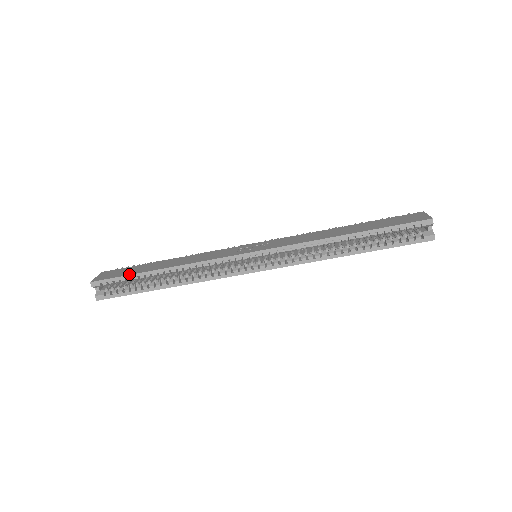
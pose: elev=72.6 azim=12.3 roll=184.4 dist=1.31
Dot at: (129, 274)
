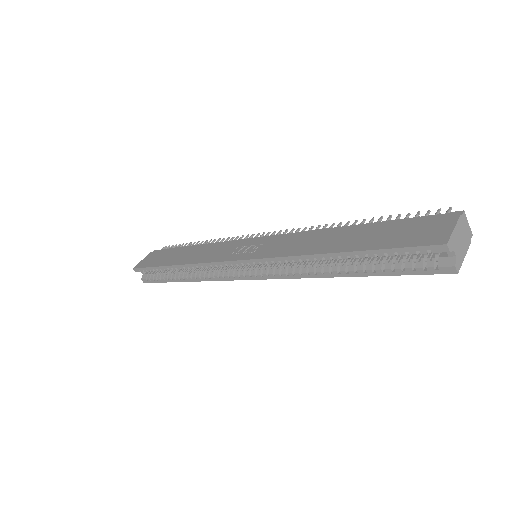
Dot at: (154, 266)
